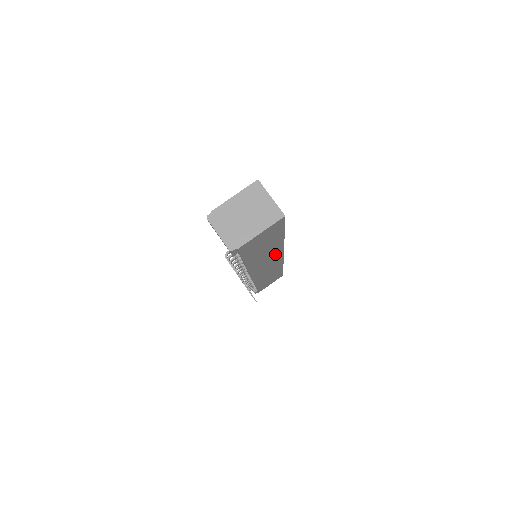
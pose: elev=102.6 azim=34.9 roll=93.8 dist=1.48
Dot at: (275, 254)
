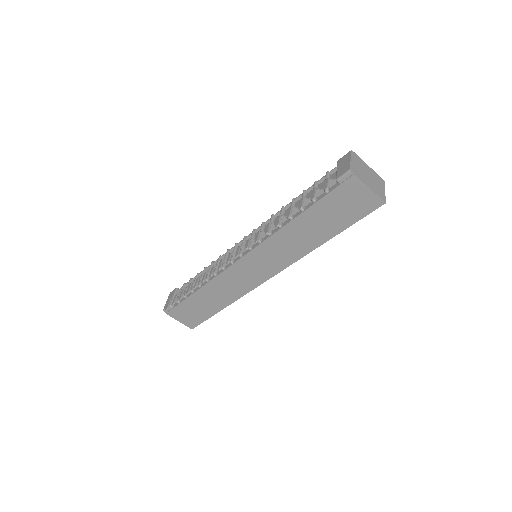
Dot at: (287, 257)
